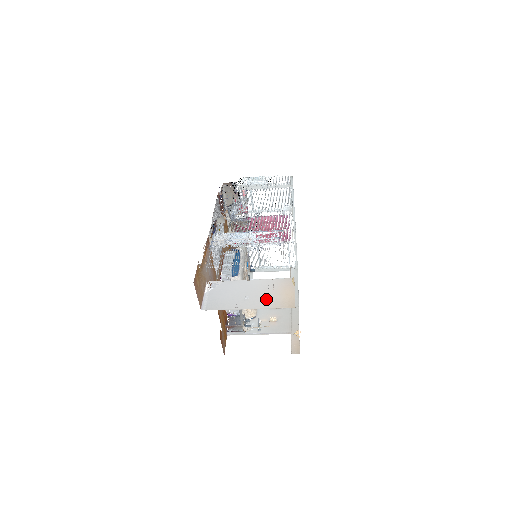
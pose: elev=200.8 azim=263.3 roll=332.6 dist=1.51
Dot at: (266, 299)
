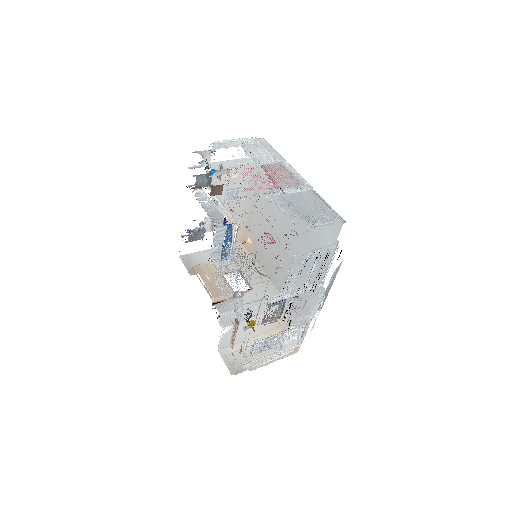
Dot at: (265, 328)
